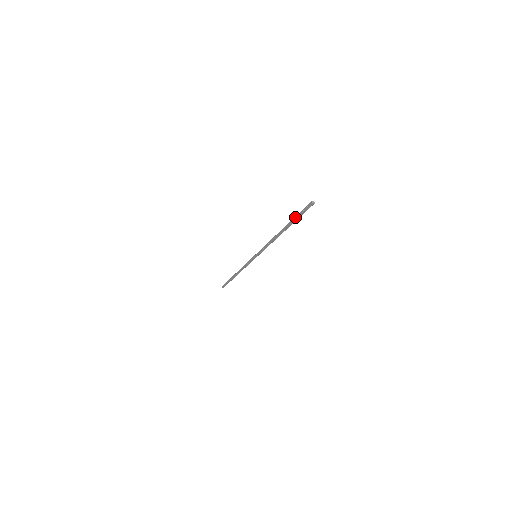
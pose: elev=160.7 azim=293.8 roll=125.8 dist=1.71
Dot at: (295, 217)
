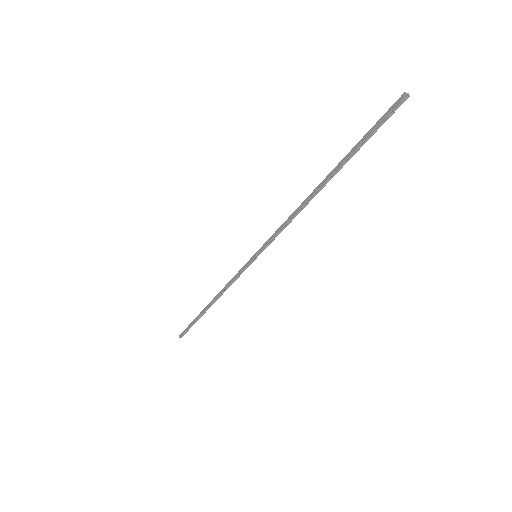
Dot at: (358, 143)
